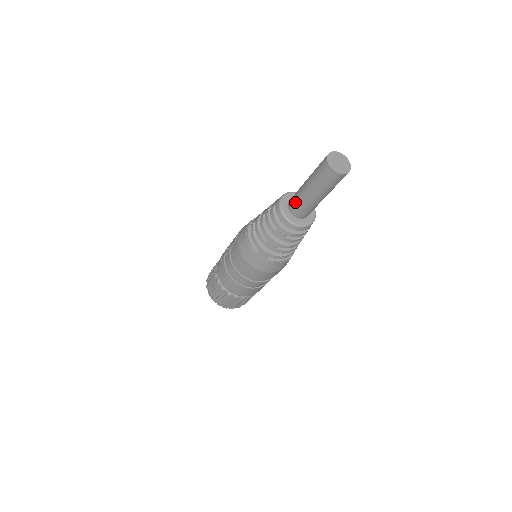
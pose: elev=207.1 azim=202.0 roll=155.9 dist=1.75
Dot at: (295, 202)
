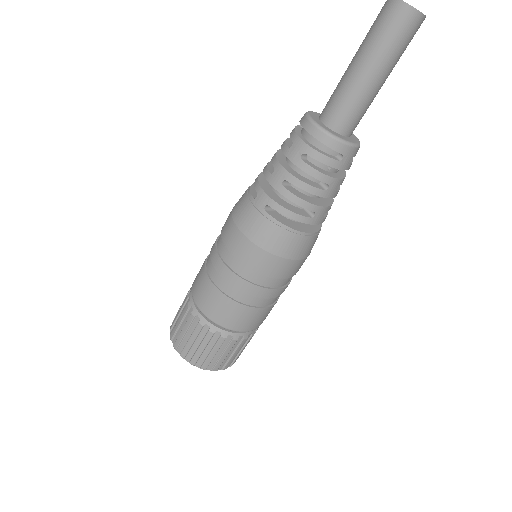
Dot at: (330, 97)
